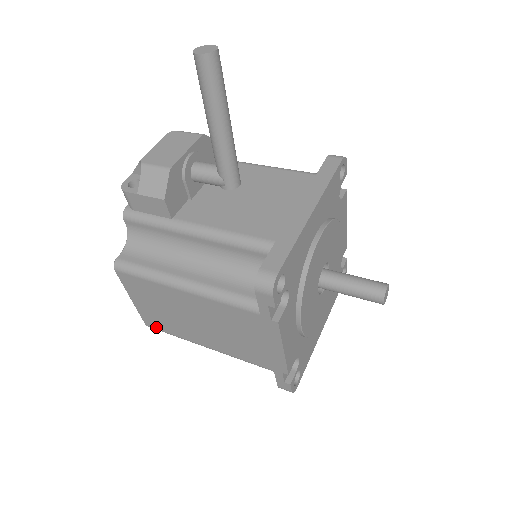
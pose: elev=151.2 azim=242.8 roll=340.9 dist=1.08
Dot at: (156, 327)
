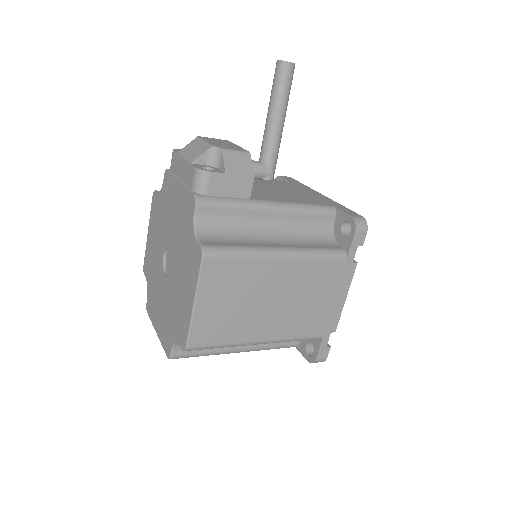
Dot at: (204, 342)
